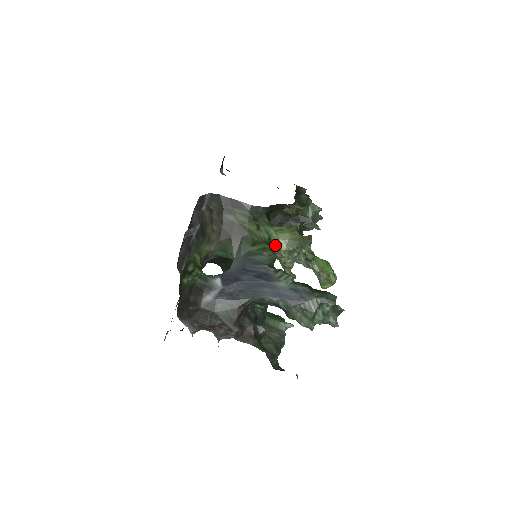
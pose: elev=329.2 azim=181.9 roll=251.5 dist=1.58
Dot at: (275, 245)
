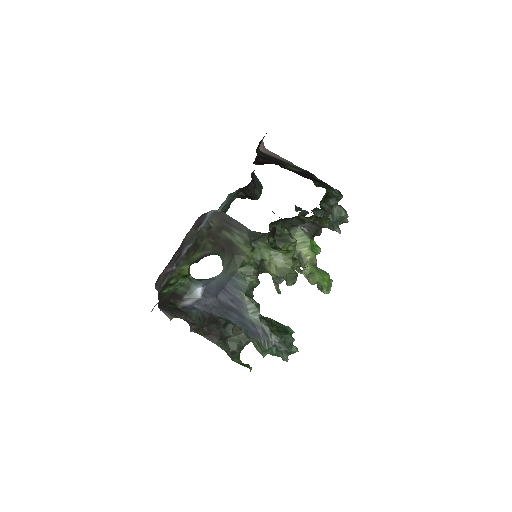
Dot at: (266, 266)
